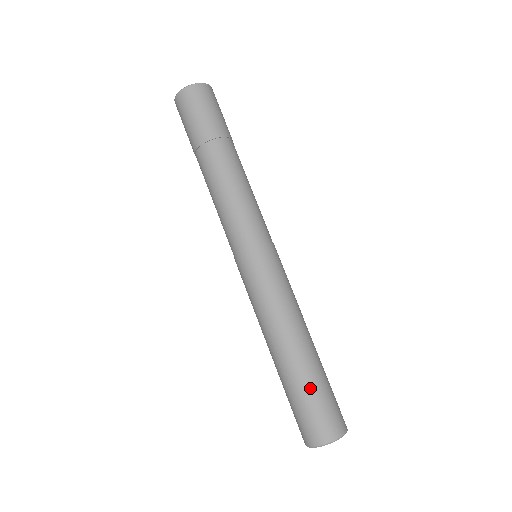
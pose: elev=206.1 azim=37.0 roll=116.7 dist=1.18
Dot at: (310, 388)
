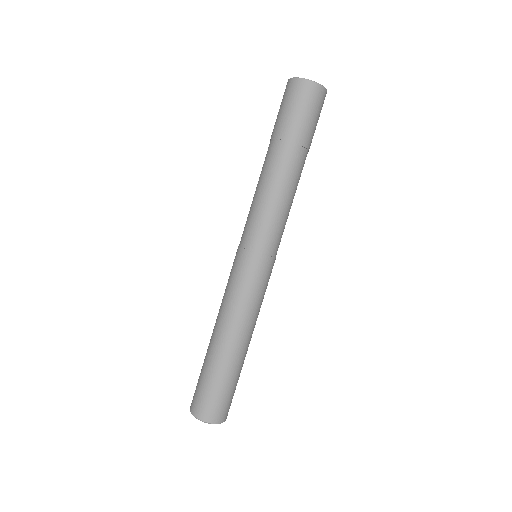
Dot at: (216, 378)
